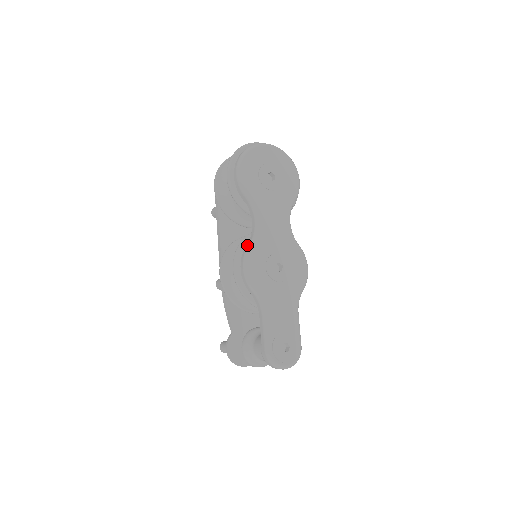
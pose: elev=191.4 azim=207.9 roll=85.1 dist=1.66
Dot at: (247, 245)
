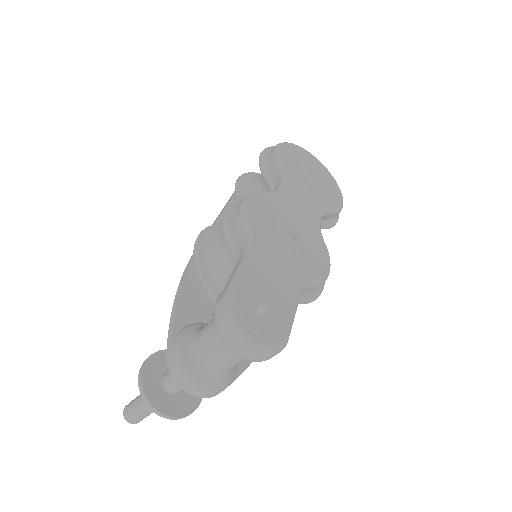
Dot at: occluded
